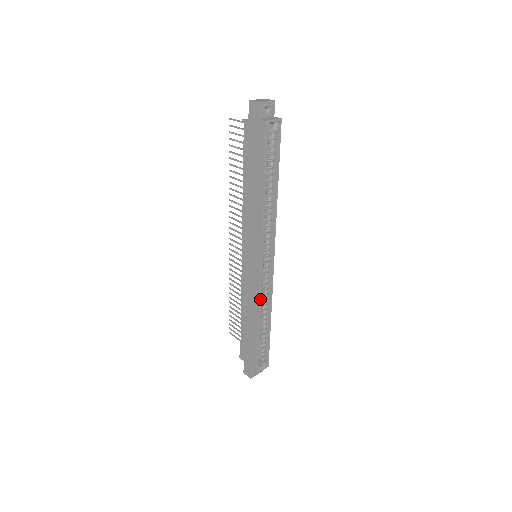
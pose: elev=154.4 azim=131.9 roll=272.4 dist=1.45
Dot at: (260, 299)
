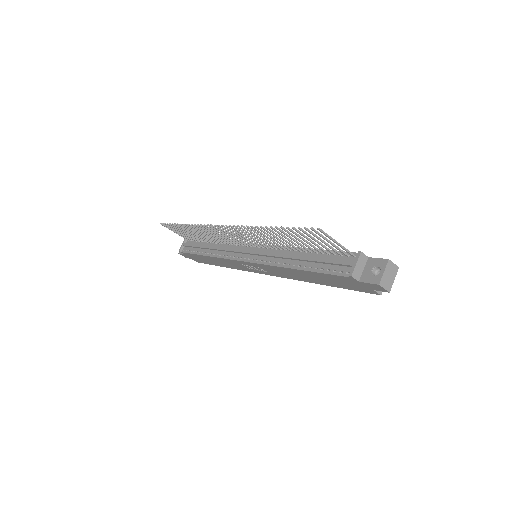
Dot at: occluded
